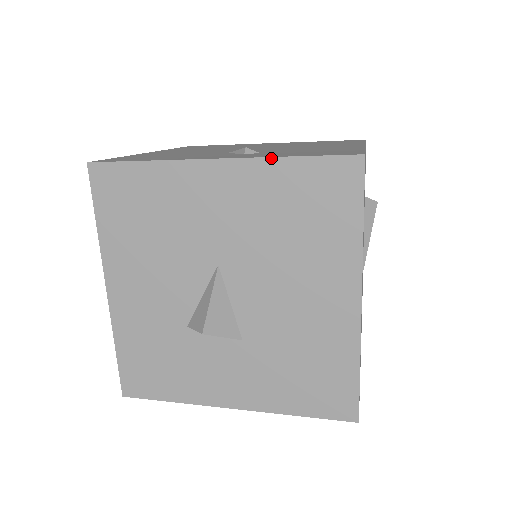
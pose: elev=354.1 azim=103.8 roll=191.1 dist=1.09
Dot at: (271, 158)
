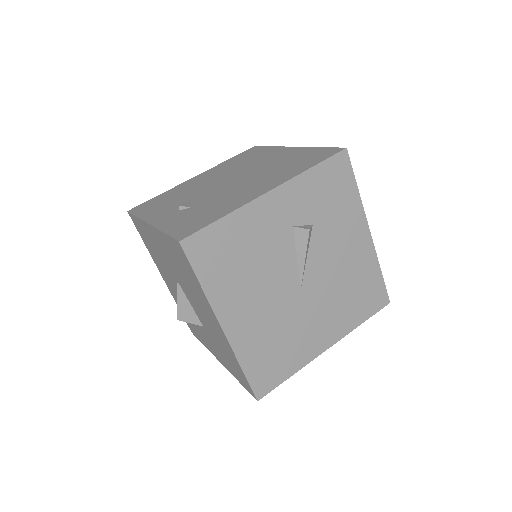
Dot at: (159, 230)
